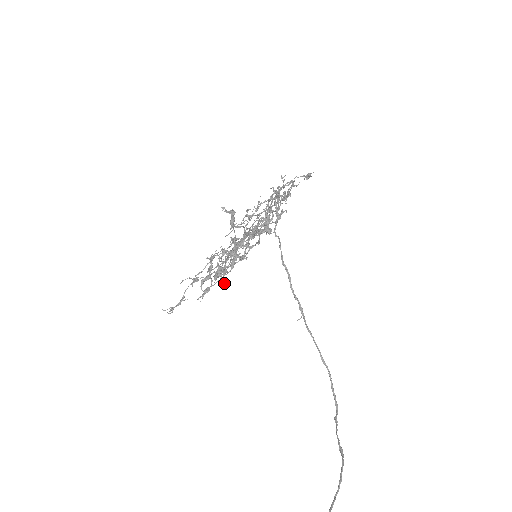
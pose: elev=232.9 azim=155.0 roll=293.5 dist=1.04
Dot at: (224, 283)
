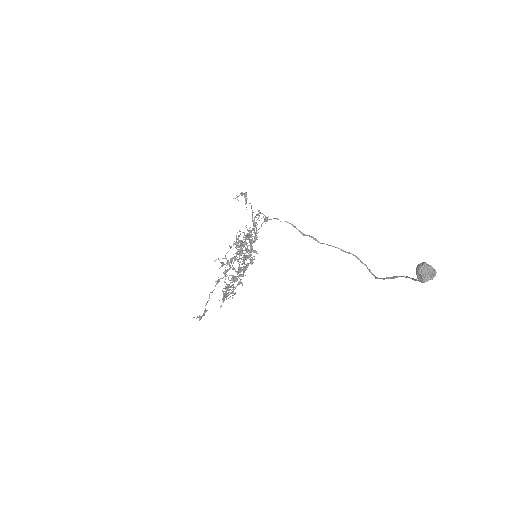
Dot at: (235, 293)
